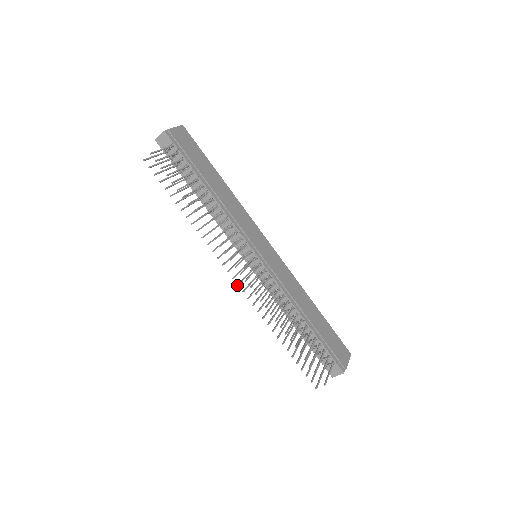
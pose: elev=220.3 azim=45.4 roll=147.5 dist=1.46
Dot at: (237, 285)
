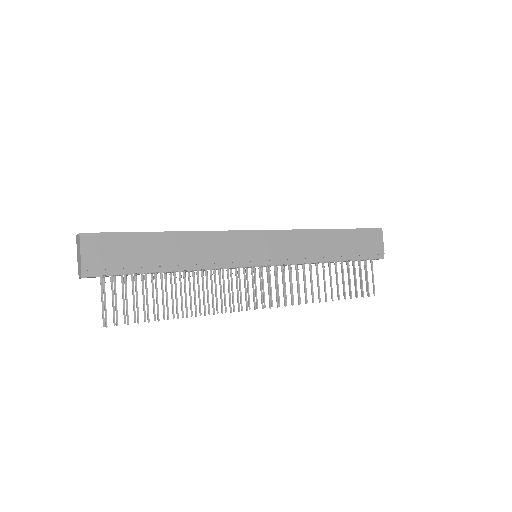
Dot at: occluded
